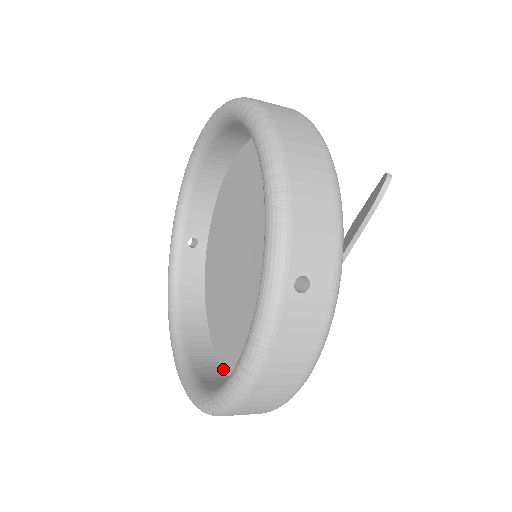
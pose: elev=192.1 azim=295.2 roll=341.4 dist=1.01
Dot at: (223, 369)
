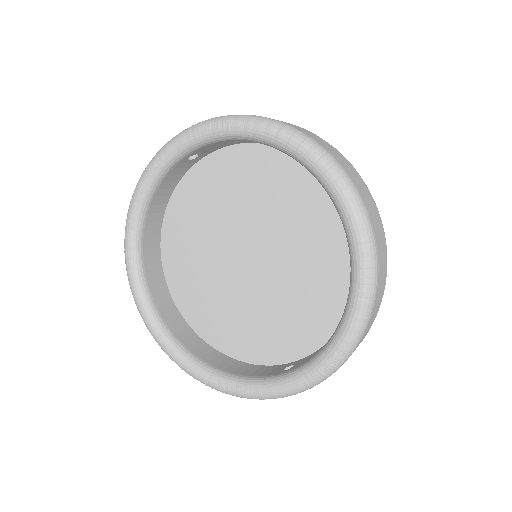
Dot at: (167, 284)
